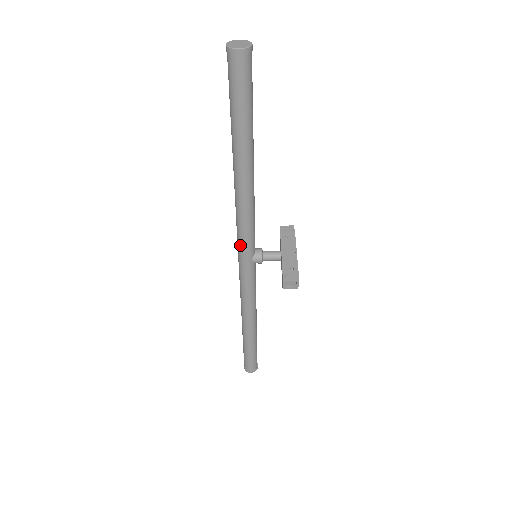
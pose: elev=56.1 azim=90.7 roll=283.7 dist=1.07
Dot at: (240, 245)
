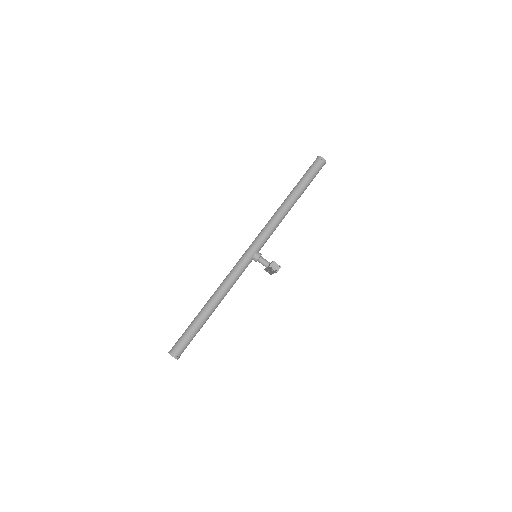
Dot at: (257, 240)
